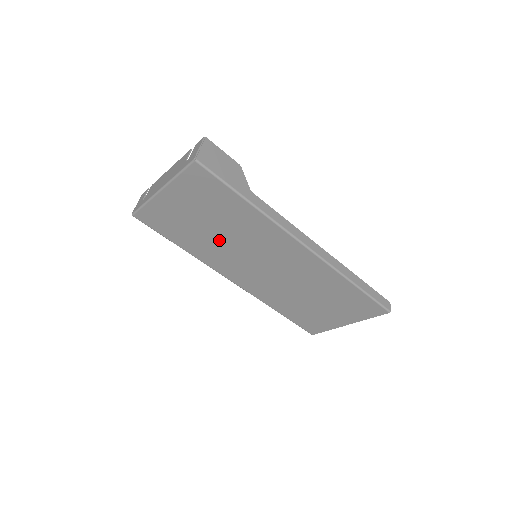
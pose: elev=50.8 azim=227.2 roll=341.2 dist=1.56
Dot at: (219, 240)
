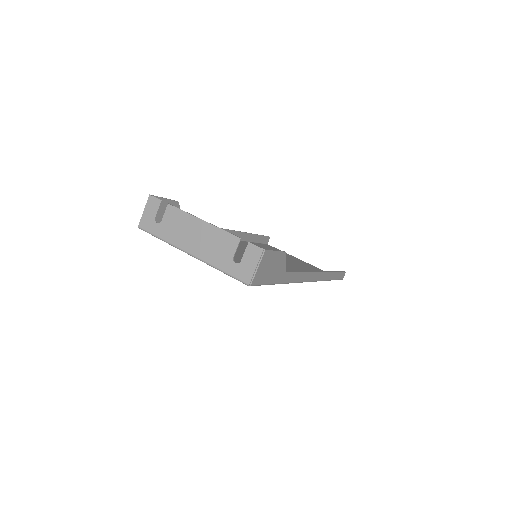
Dot at: occluded
